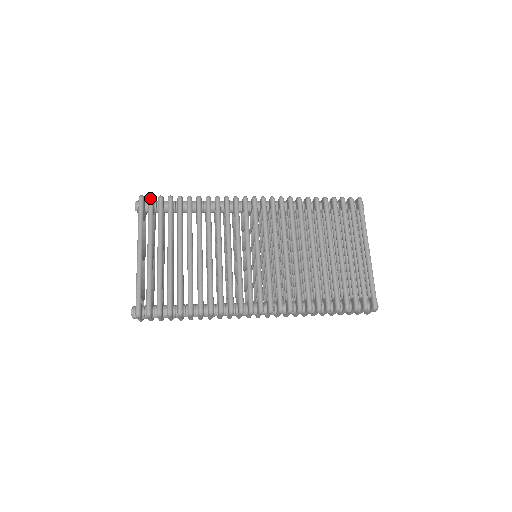
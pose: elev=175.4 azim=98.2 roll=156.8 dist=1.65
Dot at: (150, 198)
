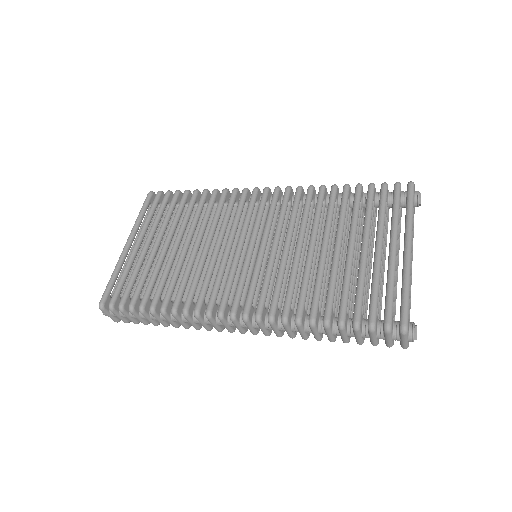
Dot at: (157, 192)
